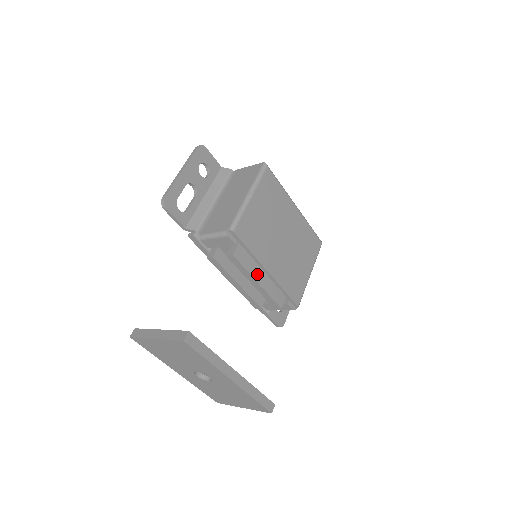
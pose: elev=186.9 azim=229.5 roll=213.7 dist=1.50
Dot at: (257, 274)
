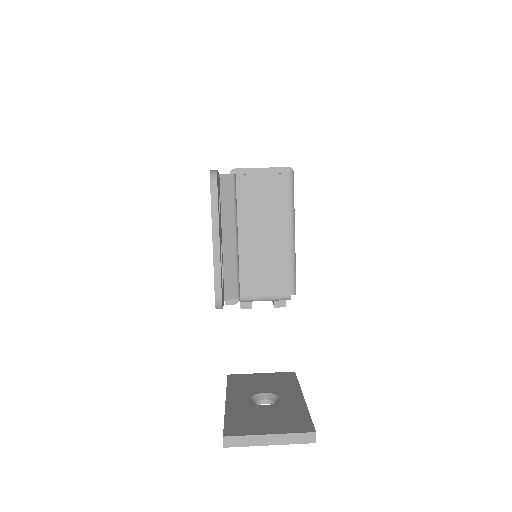
Dot at: occluded
